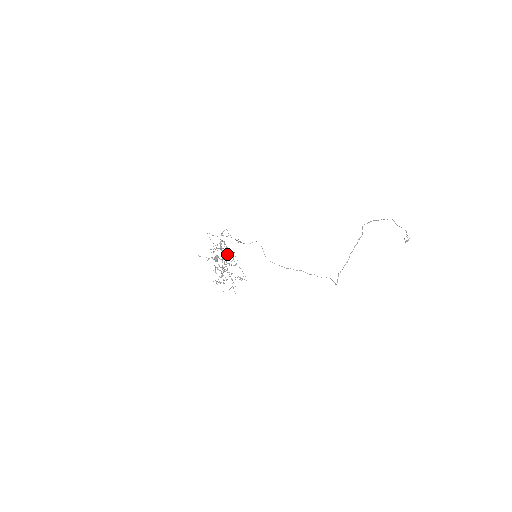
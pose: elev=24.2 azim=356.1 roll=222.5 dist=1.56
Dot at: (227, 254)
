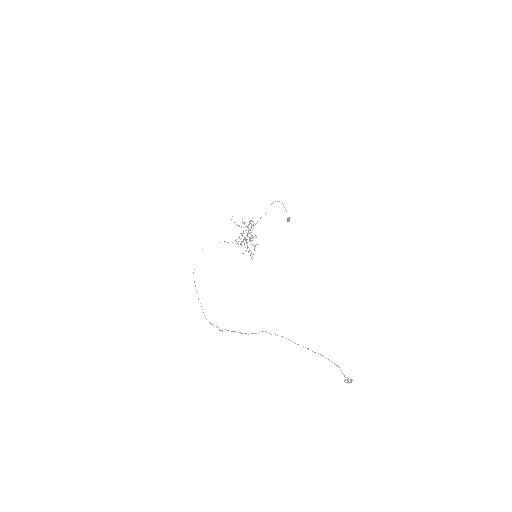
Dot at: occluded
